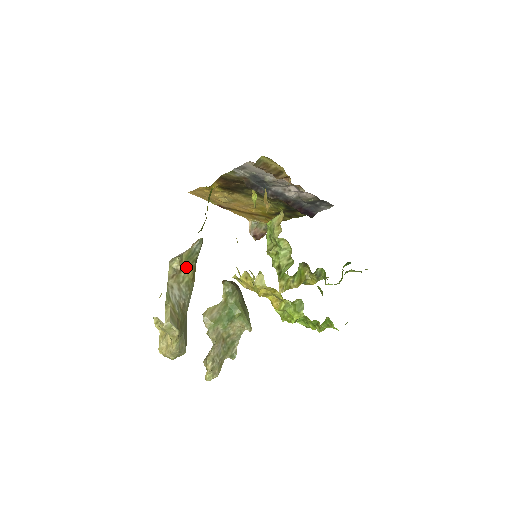
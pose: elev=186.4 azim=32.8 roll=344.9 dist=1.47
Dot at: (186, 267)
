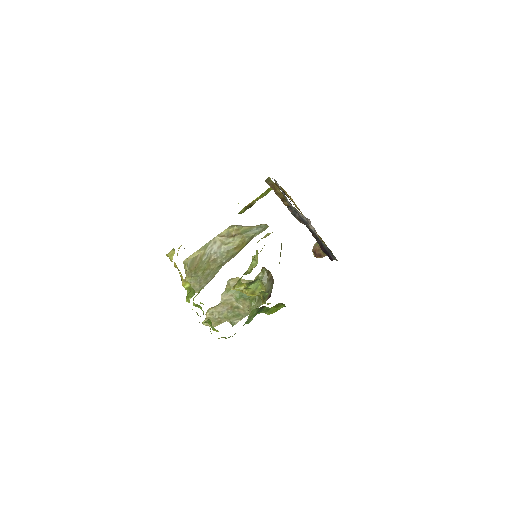
Dot at: (238, 237)
